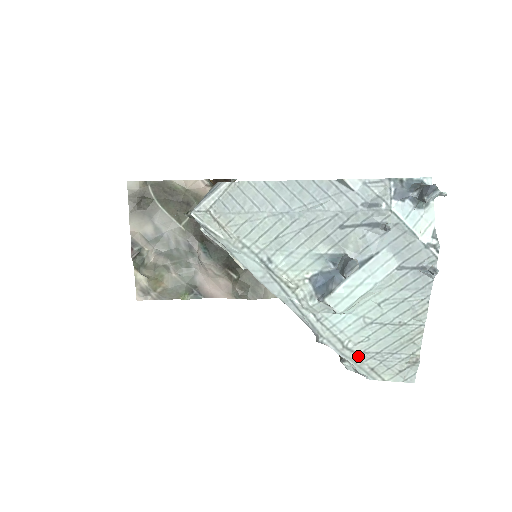
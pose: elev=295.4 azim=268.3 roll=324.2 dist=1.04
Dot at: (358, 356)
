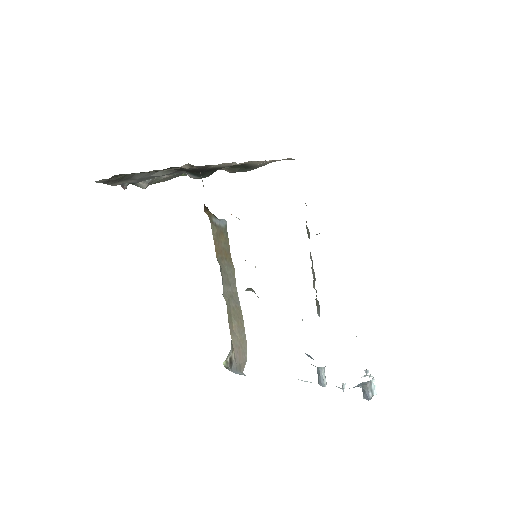
Dot at: occluded
